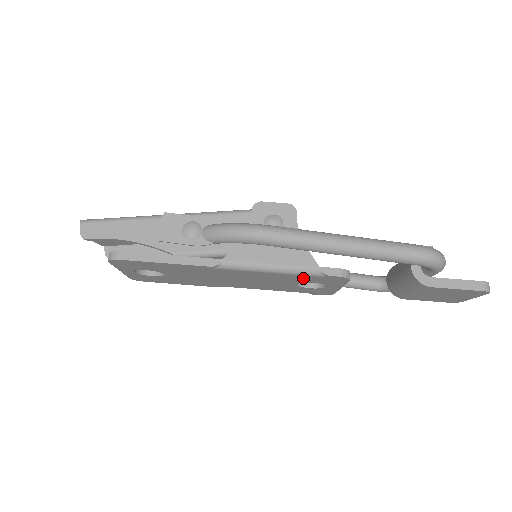
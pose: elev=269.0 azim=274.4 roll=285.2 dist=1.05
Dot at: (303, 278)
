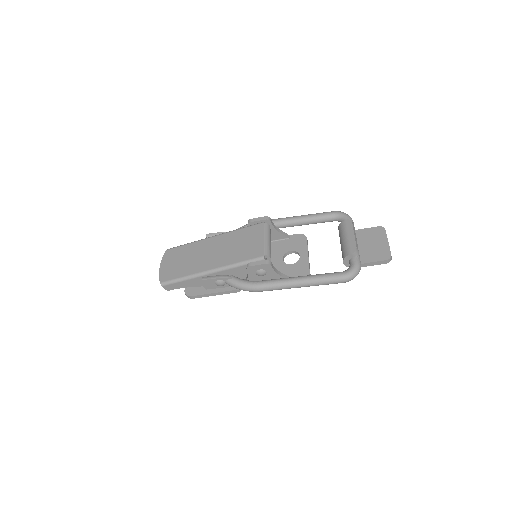
Dot at: occluded
